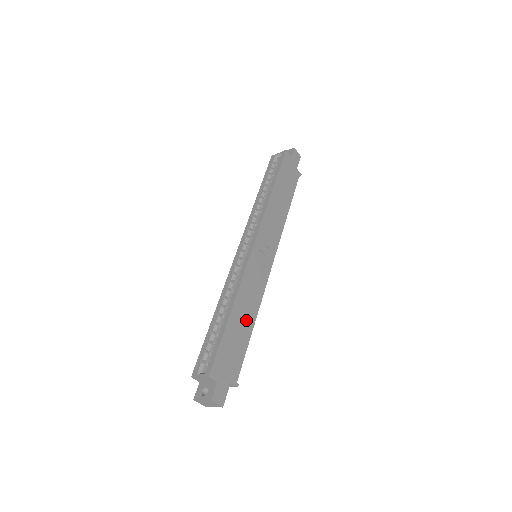
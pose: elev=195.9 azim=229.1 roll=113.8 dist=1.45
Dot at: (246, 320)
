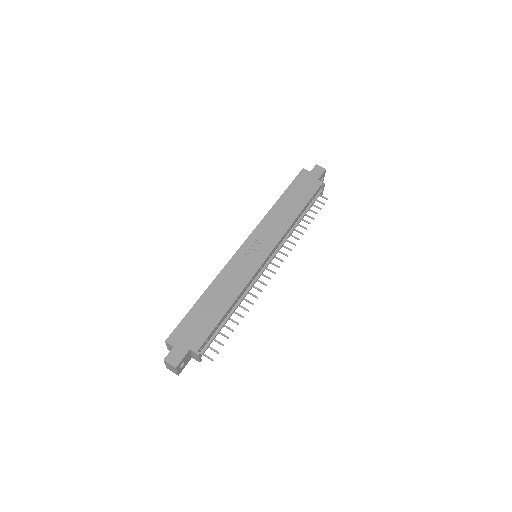
Dot at: (220, 302)
